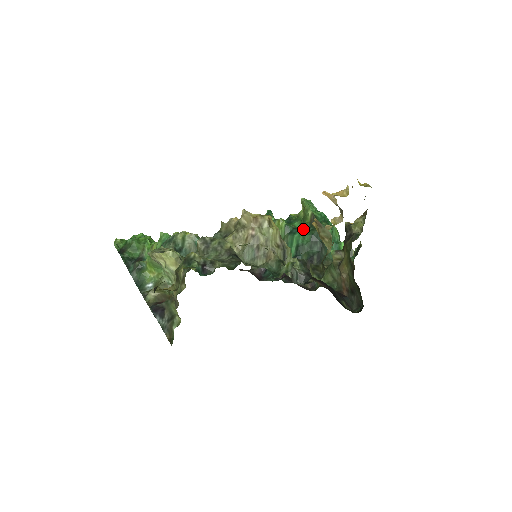
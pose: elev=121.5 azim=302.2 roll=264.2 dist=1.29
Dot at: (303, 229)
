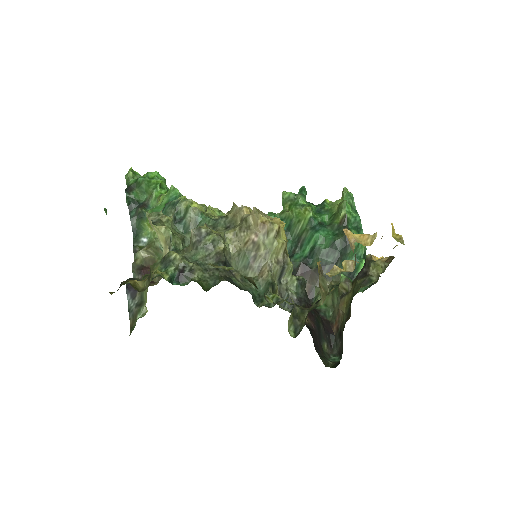
Dot at: (328, 228)
